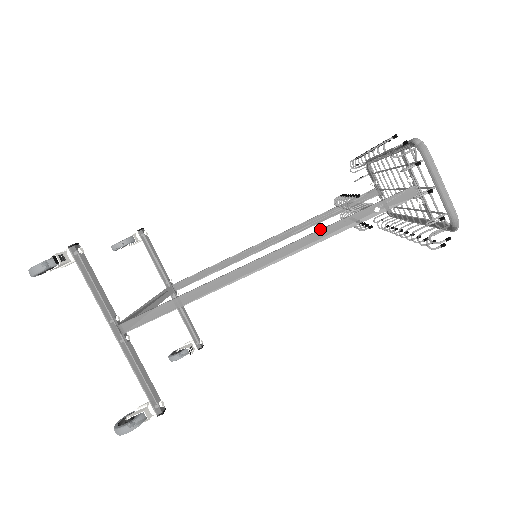
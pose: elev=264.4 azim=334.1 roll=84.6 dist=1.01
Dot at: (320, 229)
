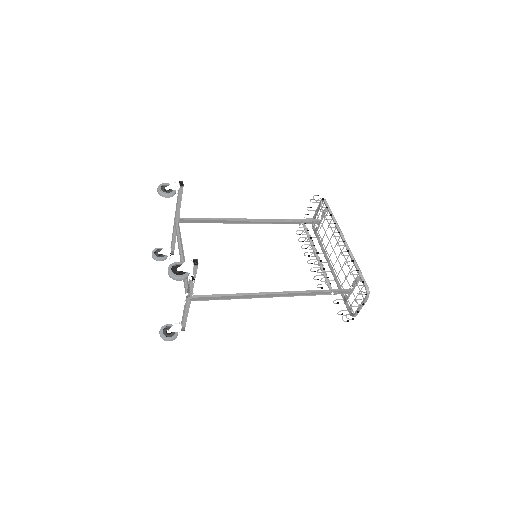
Dot at: (308, 291)
